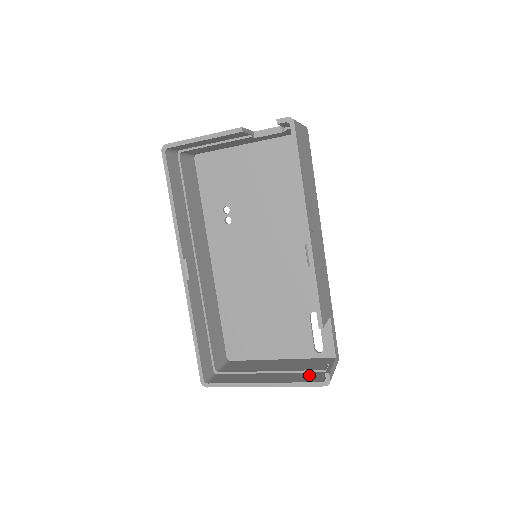
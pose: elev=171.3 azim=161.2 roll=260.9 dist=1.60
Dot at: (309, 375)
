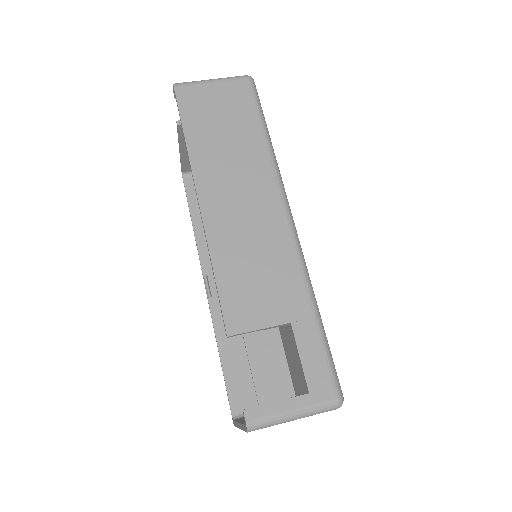
Dot at: occluded
